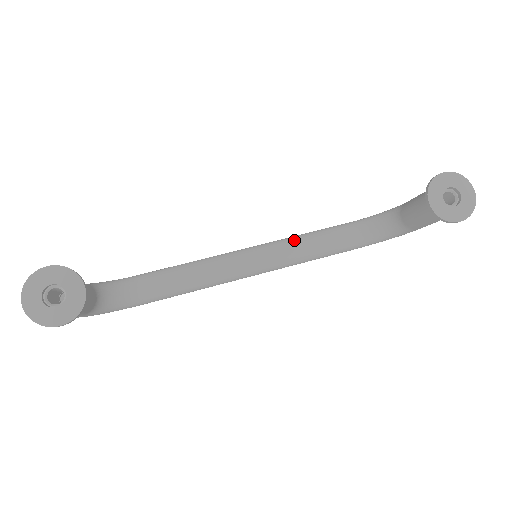
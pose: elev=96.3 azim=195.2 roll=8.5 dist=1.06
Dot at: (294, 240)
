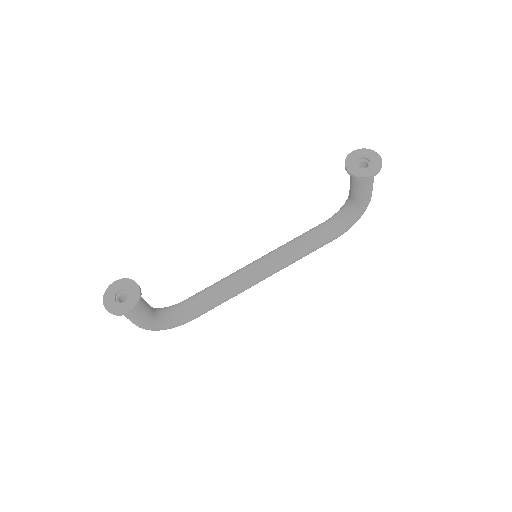
Dot at: (286, 244)
